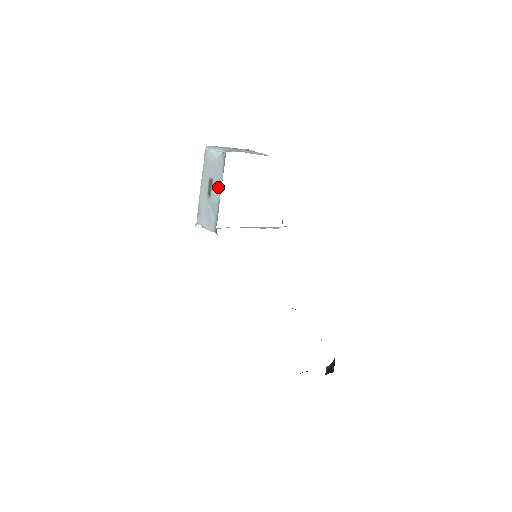
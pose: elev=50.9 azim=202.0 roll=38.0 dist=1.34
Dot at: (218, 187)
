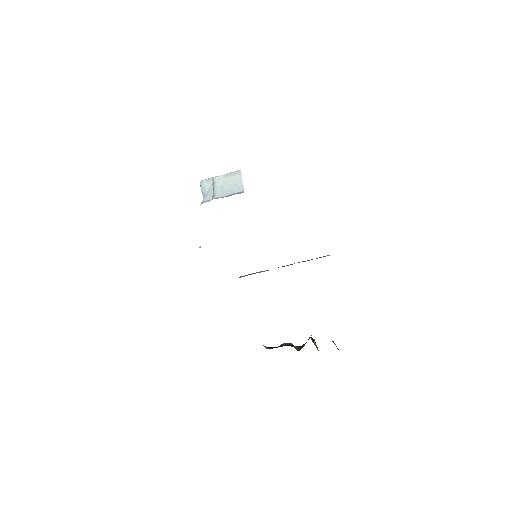
Dot at: occluded
